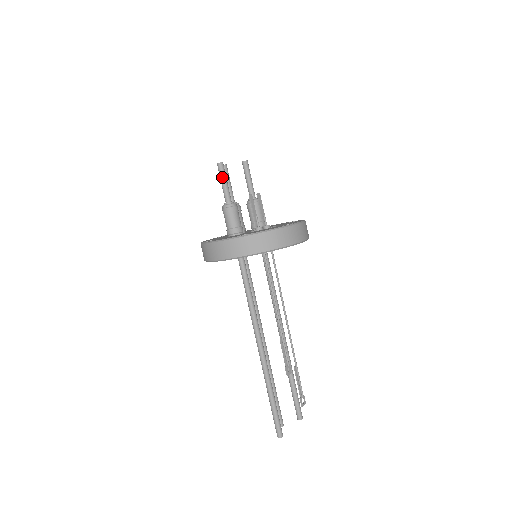
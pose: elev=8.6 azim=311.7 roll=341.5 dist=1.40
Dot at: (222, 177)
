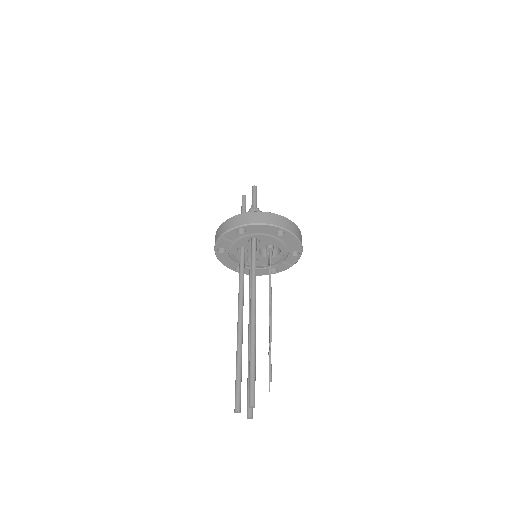
Dot at: (256, 193)
